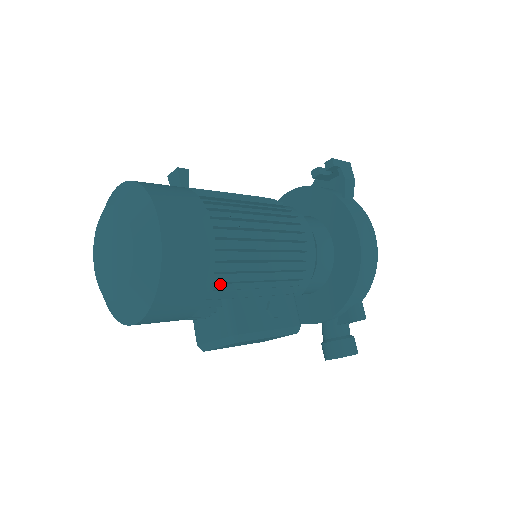
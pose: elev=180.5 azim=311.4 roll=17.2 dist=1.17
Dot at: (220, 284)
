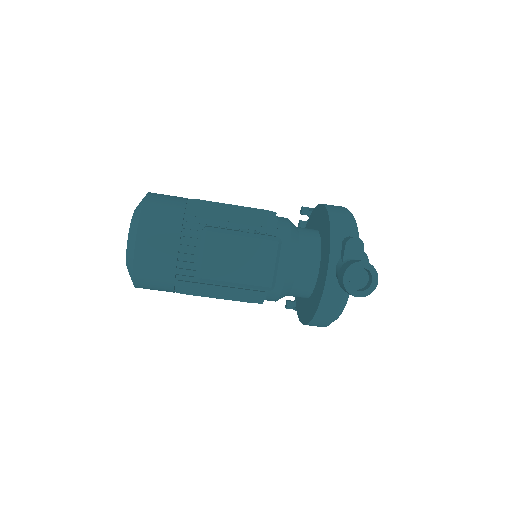
Dot at: (195, 217)
